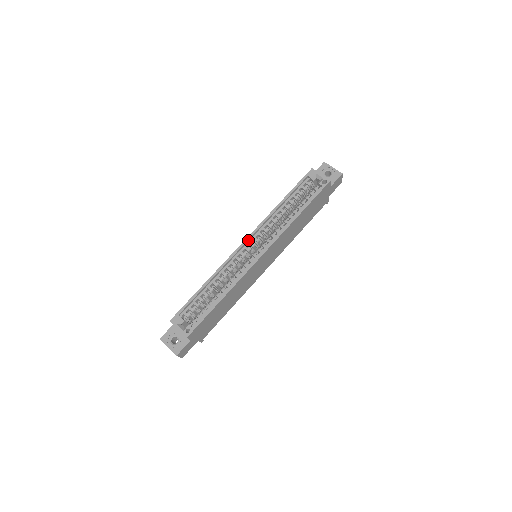
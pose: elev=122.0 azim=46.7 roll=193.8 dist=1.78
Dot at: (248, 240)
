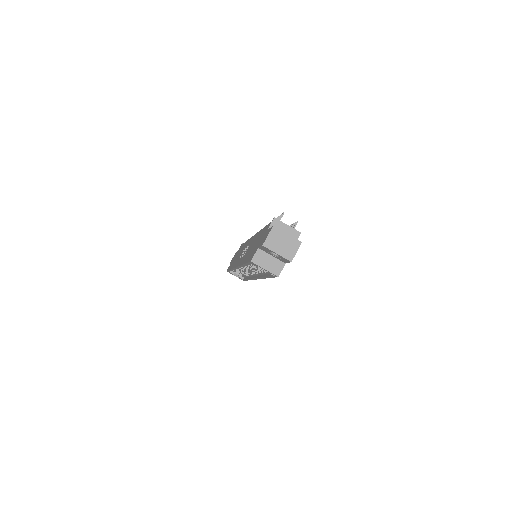
Dot at: occluded
